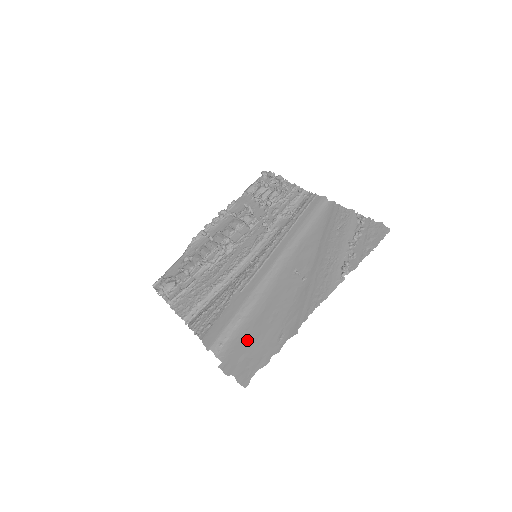
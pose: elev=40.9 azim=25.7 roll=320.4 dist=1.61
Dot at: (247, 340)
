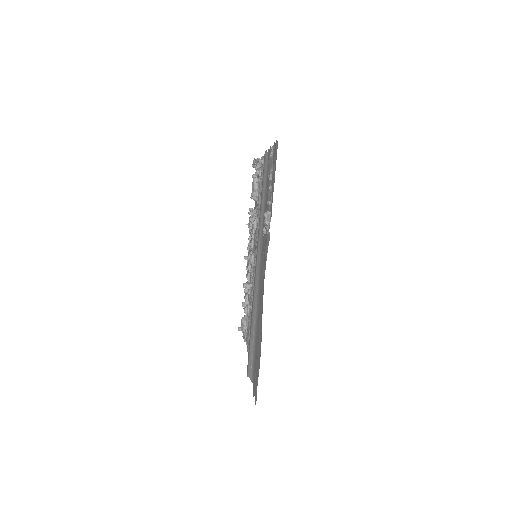
Dot at: (256, 351)
